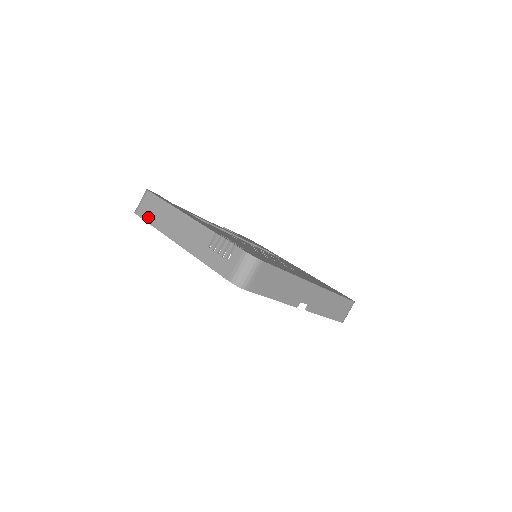
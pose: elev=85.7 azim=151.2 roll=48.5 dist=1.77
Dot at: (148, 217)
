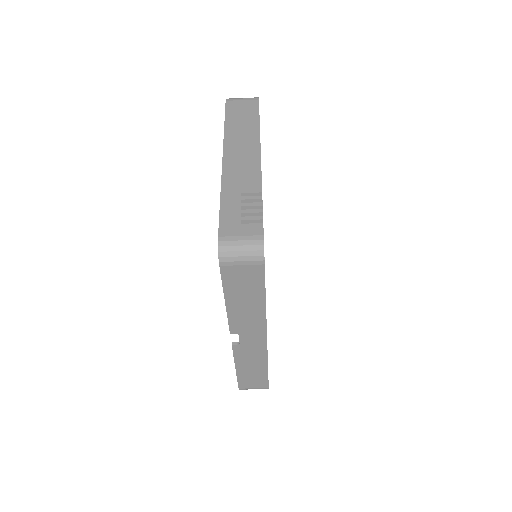
Dot at: (231, 114)
